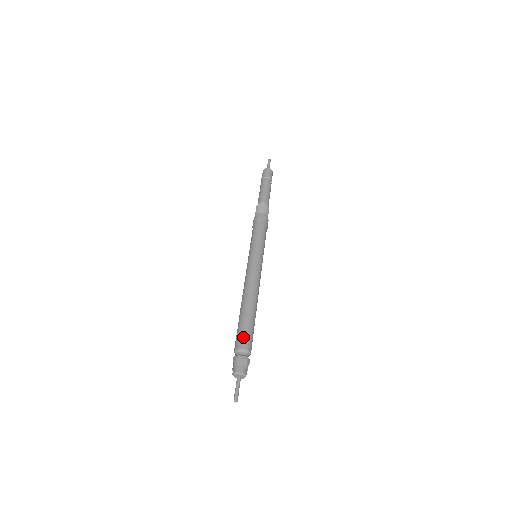
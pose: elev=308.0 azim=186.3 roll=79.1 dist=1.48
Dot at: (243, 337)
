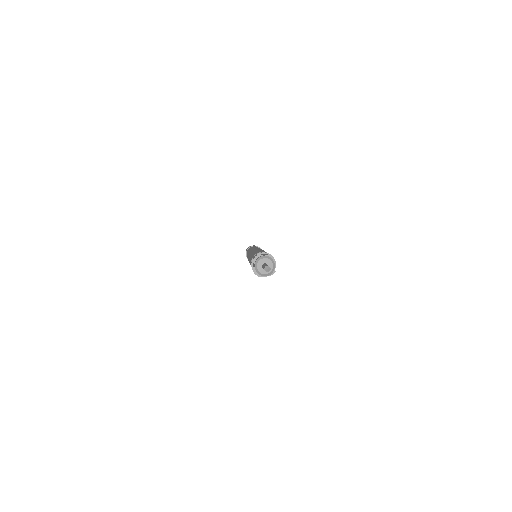
Dot at: occluded
